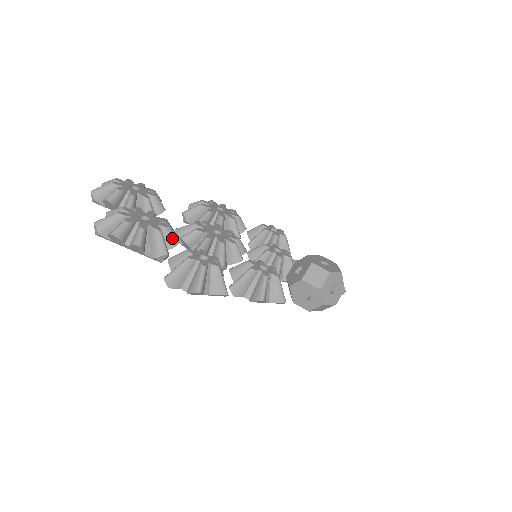
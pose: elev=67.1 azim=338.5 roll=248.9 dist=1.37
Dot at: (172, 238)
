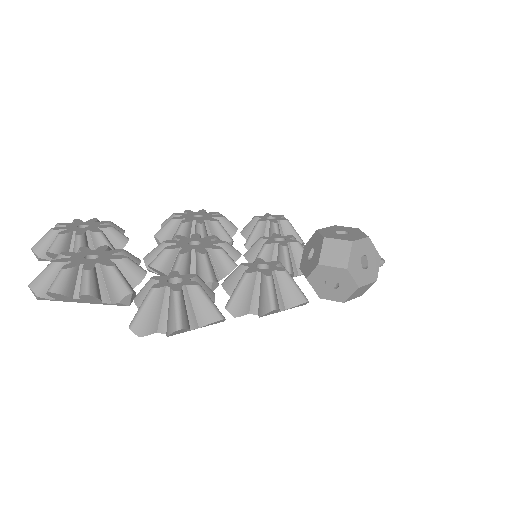
Dot at: (135, 270)
